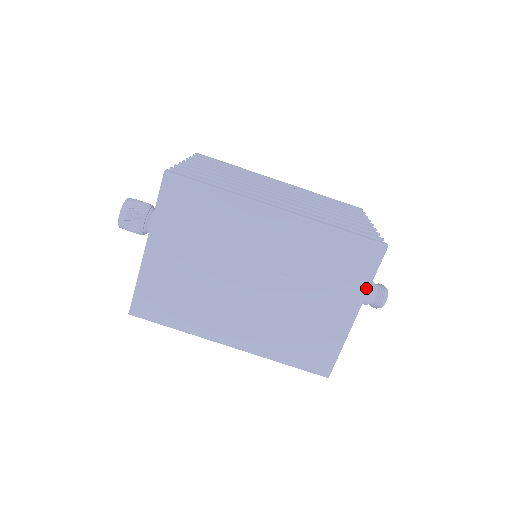
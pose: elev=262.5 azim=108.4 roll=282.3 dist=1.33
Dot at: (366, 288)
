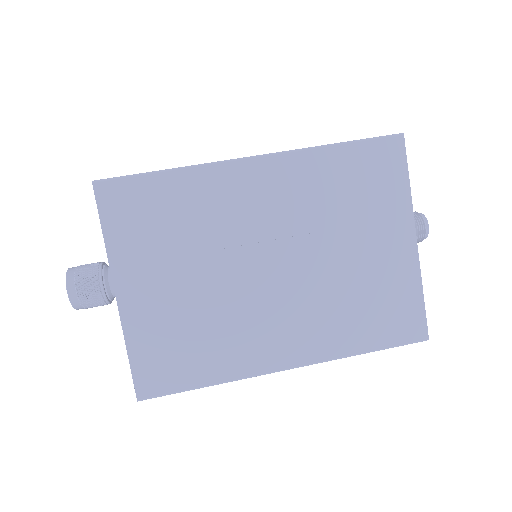
Dot at: (408, 198)
